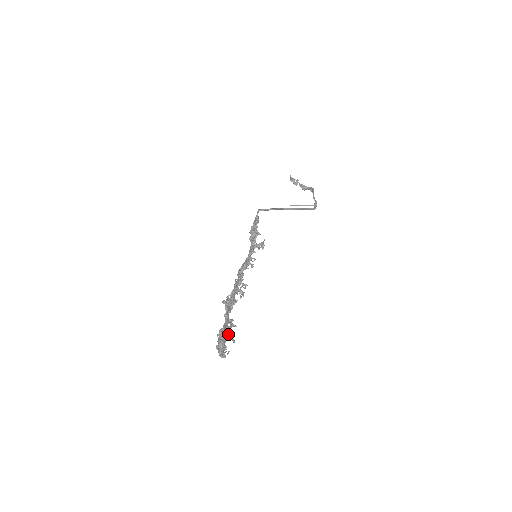
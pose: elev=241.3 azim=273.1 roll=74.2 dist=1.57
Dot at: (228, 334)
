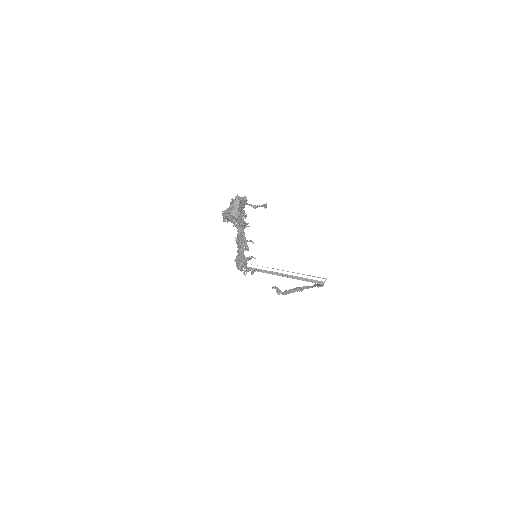
Dot at: occluded
